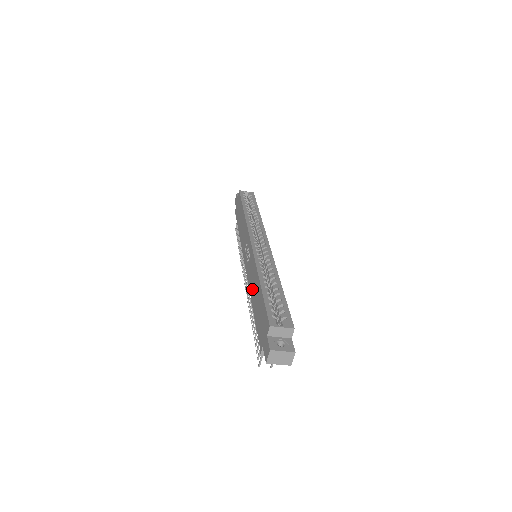
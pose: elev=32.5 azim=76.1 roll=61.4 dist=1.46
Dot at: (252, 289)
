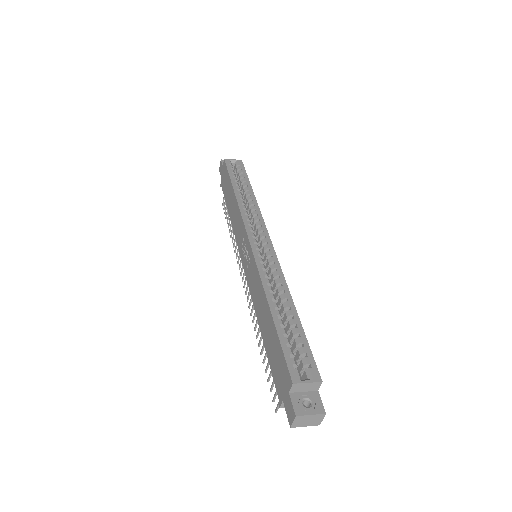
Dot at: (258, 309)
